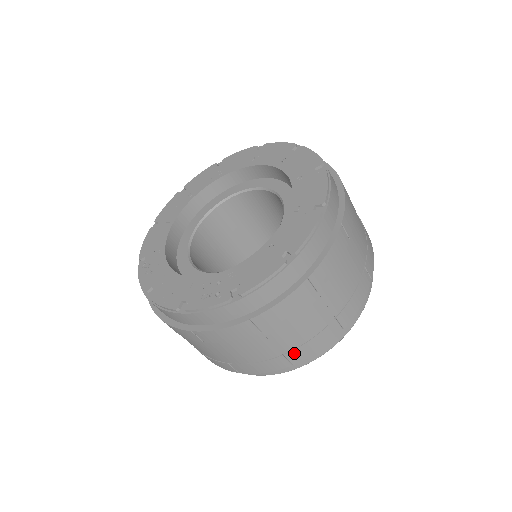
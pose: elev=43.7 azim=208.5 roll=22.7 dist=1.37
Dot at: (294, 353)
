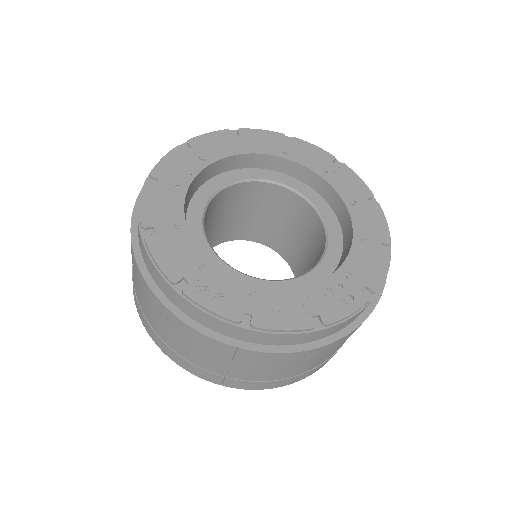
Dot at: (345, 341)
